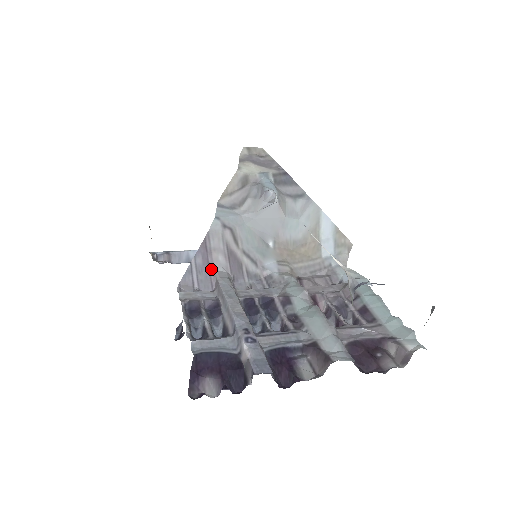
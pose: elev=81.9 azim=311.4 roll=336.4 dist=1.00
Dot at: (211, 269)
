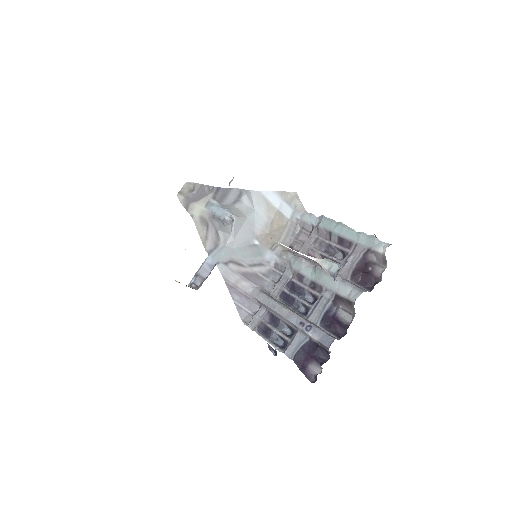
Dot at: (247, 295)
